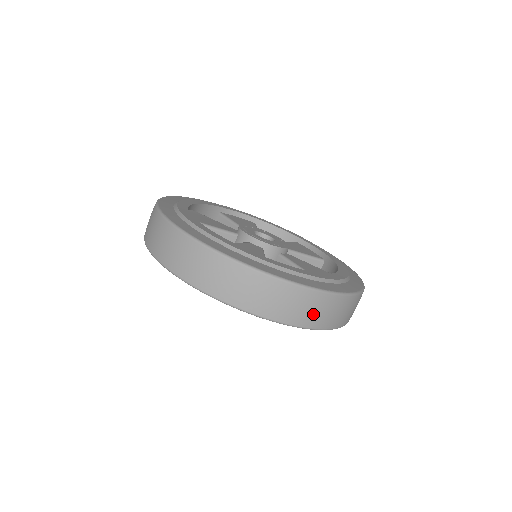
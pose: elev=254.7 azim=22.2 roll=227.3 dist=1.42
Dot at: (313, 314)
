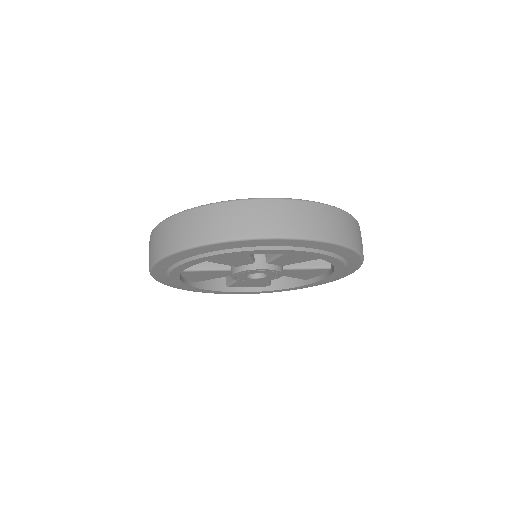
Dot at: (206, 228)
